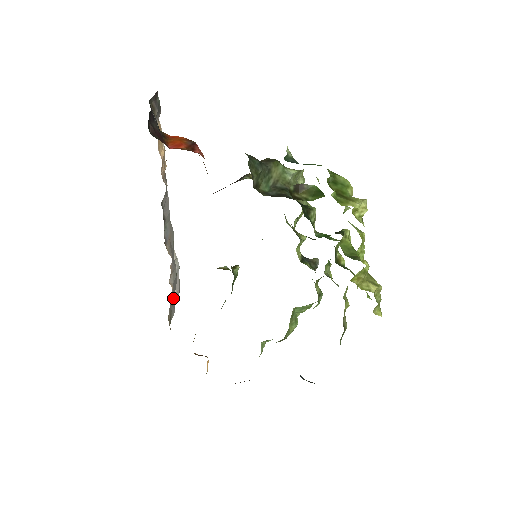
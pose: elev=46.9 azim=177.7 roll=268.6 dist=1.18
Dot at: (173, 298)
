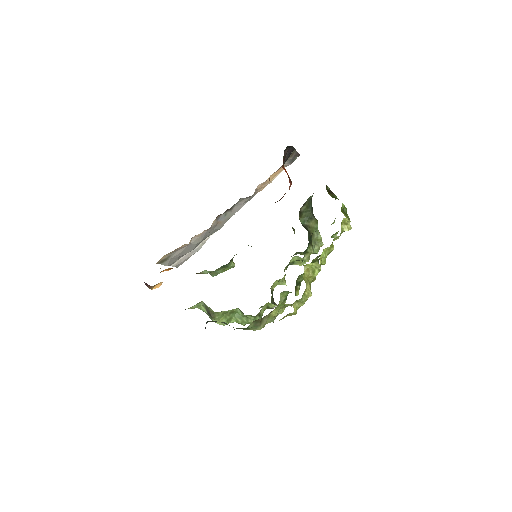
Dot at: (178, 255)
